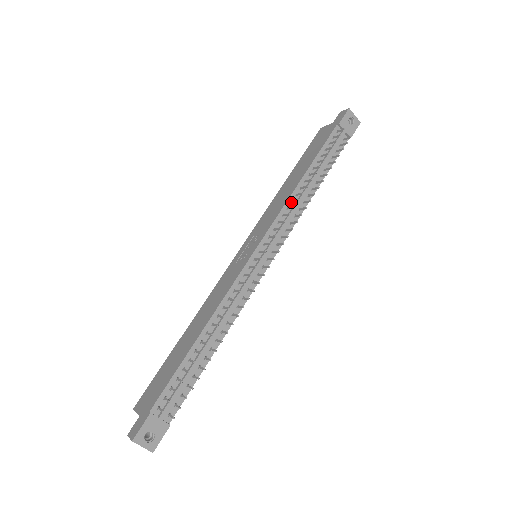
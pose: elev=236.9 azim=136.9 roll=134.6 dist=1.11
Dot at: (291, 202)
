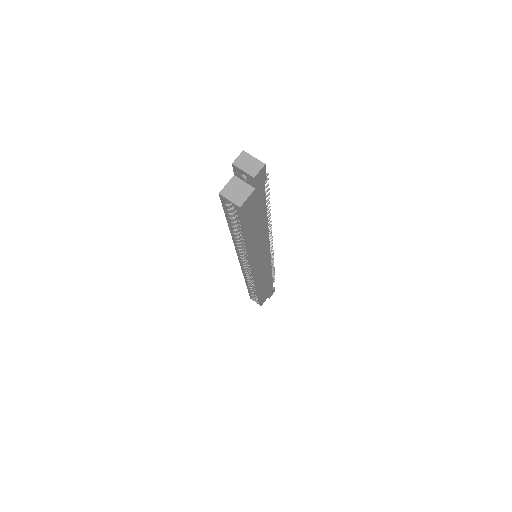
Dot at: occluded
